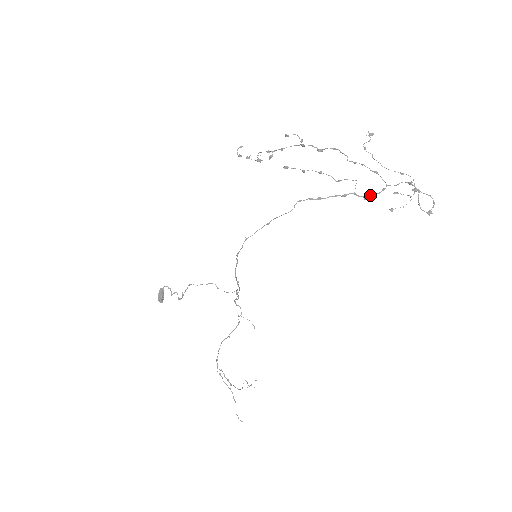
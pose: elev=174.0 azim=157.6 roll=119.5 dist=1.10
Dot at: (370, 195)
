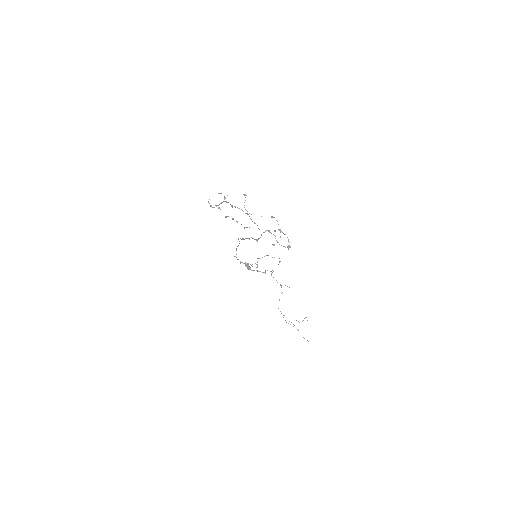
Dot at: (258, 239)
